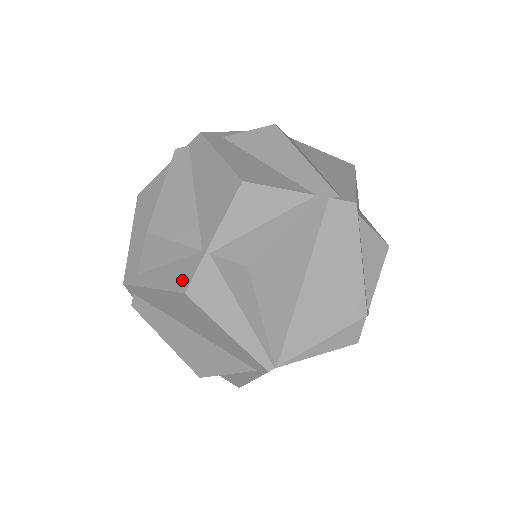
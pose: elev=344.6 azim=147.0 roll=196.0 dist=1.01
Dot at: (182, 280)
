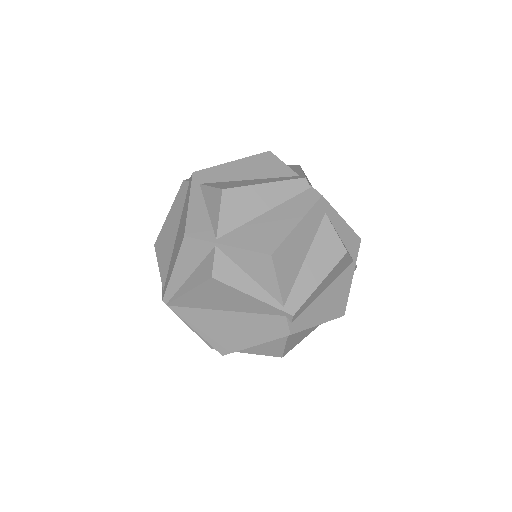
Dot at: (194, 230)
